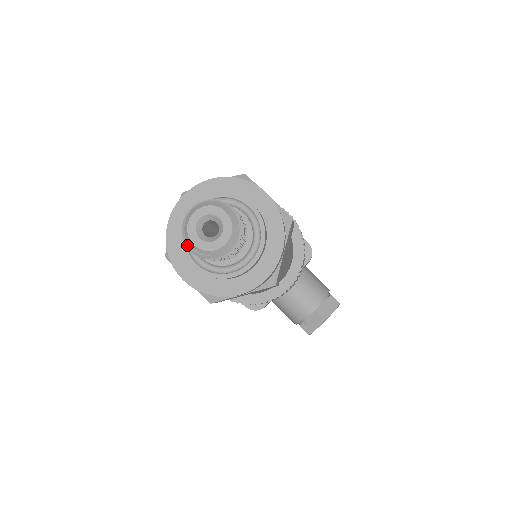
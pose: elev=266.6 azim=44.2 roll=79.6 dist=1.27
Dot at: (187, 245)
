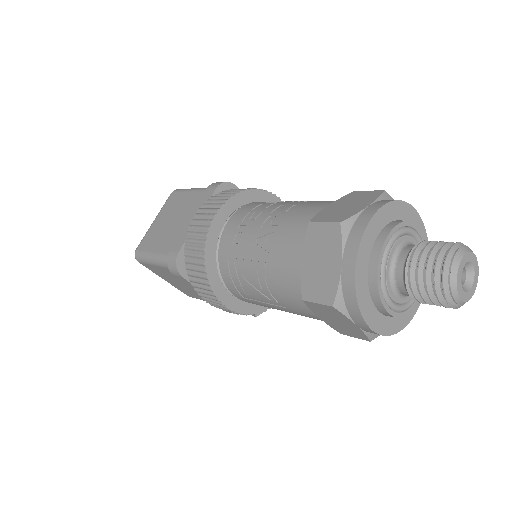
Dot at: (449, 300)
